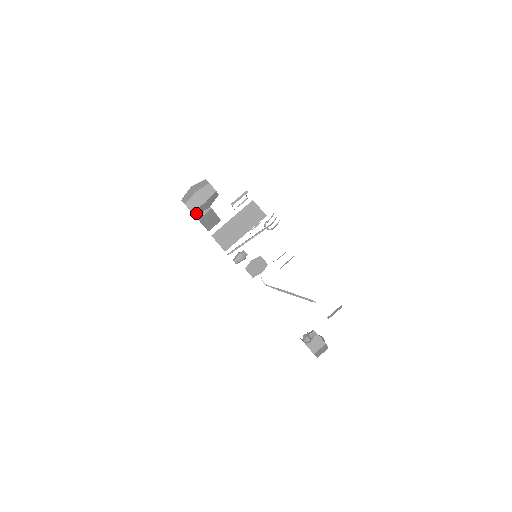
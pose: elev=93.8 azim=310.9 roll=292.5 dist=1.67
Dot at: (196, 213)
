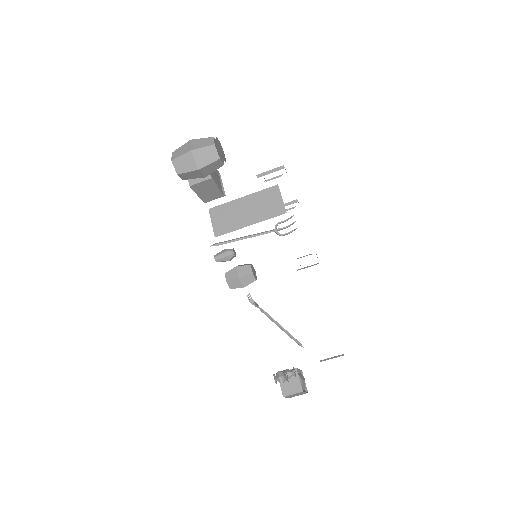
Dot at: (185, 178)
